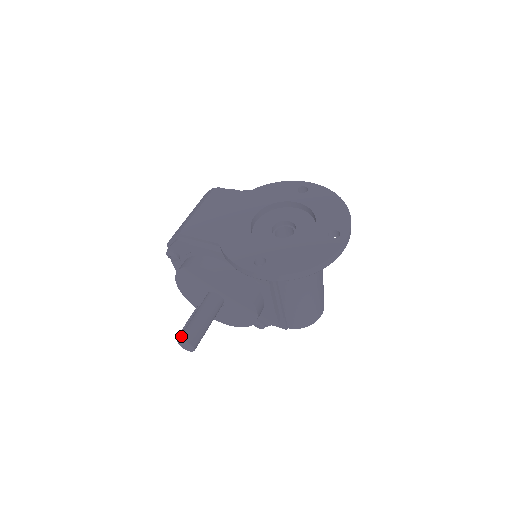
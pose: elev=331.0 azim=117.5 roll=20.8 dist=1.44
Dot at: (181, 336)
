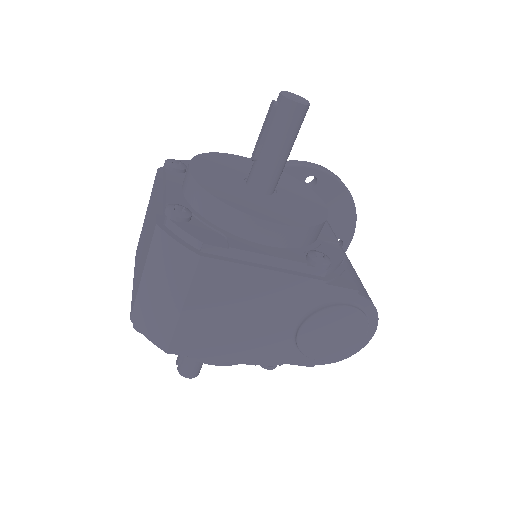
Dot at: occluded
